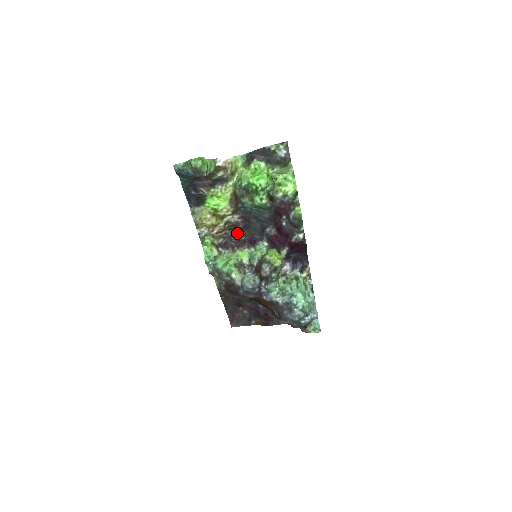
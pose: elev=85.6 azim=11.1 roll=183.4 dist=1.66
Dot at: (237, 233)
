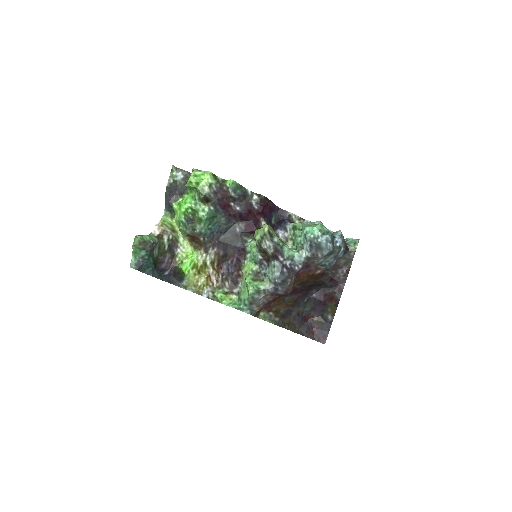
Dot at: (228, 263)
